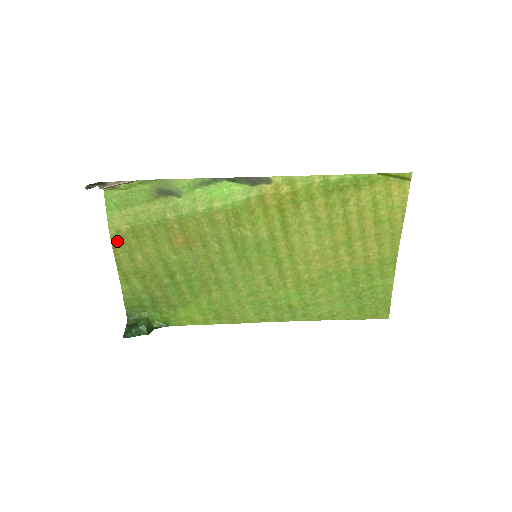
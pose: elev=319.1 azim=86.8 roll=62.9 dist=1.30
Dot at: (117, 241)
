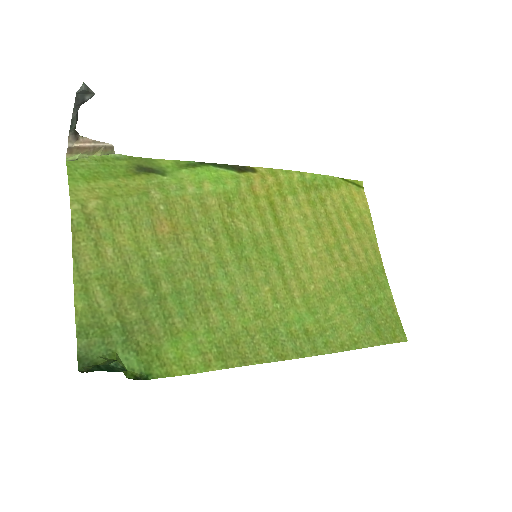
Dot at: (80, 221)
